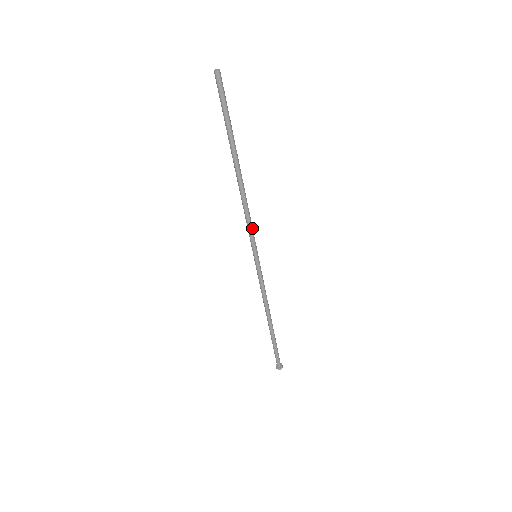
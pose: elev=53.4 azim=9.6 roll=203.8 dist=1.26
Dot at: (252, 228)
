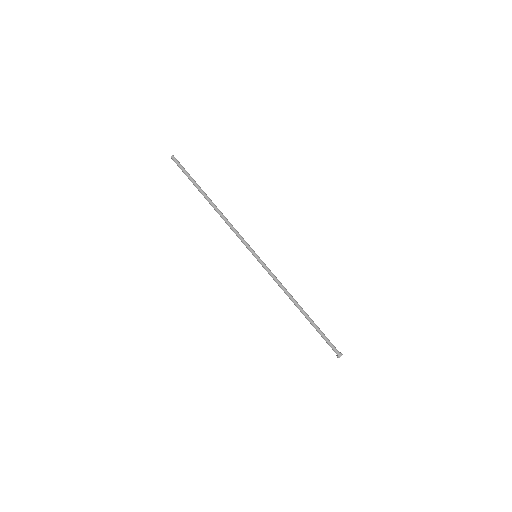
Dot at: (241, 236)
